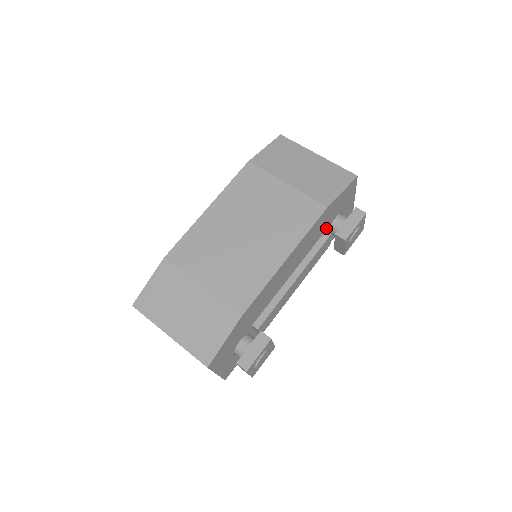
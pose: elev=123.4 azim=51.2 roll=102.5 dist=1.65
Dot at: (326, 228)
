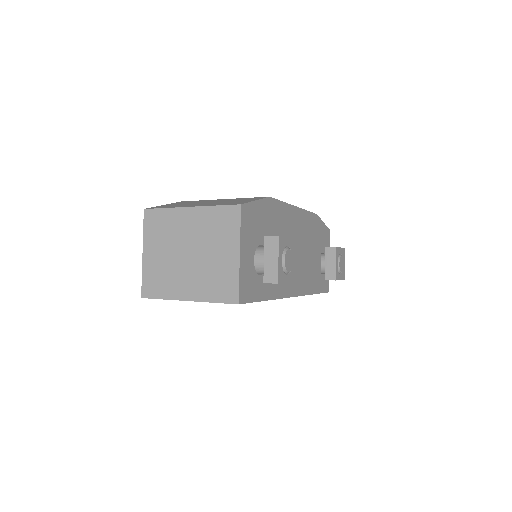
Dot at: (315, 250)
